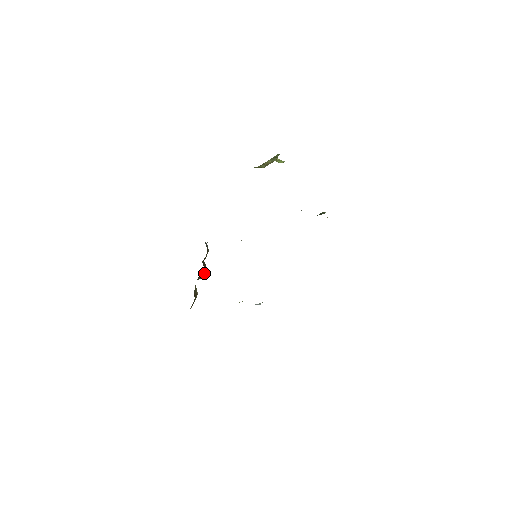
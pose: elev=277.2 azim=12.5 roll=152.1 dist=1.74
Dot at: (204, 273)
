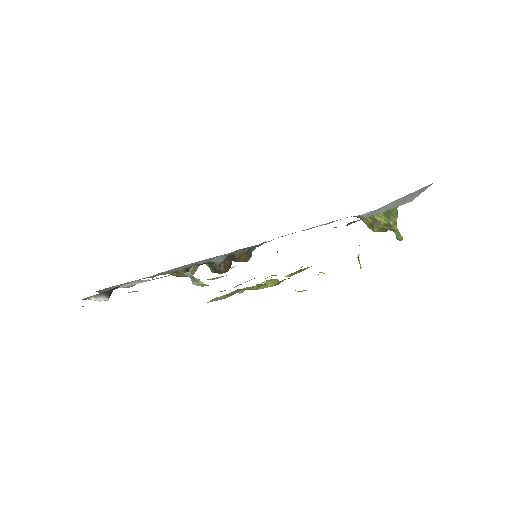
Dot at: (218, 266)
